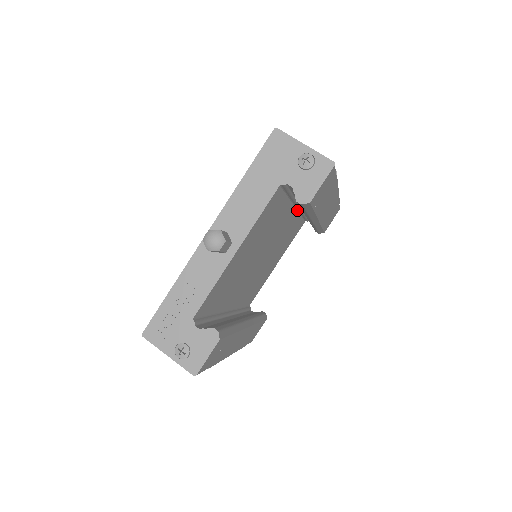
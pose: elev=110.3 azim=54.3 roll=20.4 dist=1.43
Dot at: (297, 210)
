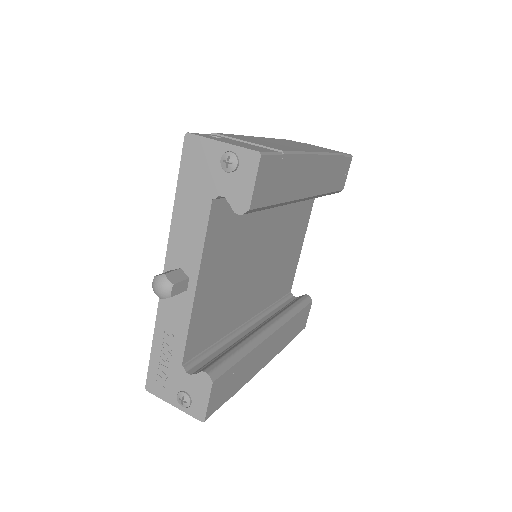
Dot at: occluded
